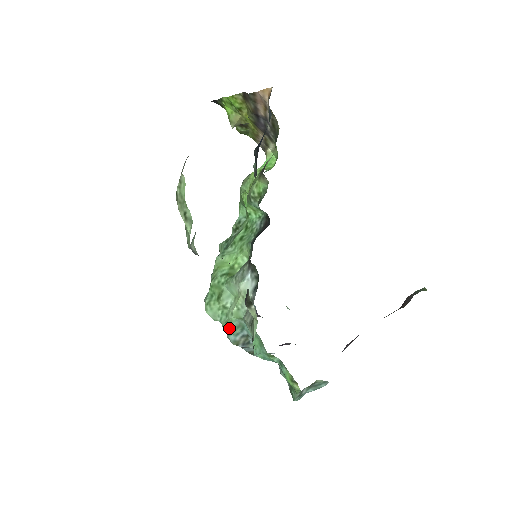
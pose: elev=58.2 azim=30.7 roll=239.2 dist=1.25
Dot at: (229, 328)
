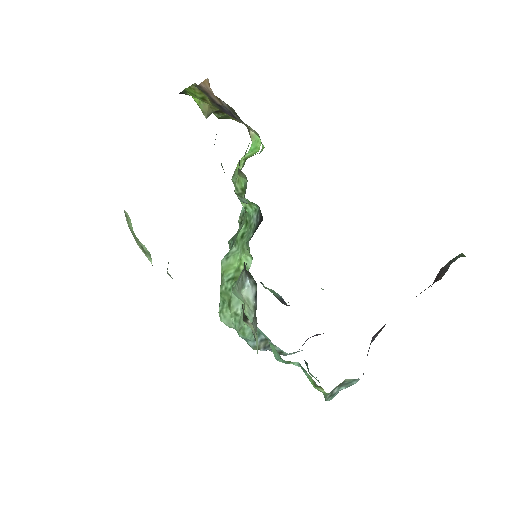
Dot at: (244, 336)
